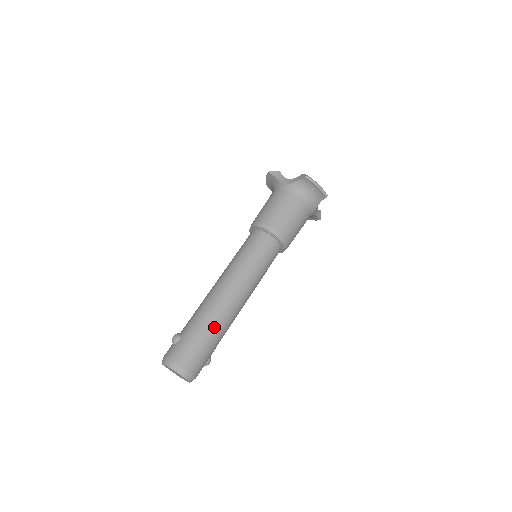
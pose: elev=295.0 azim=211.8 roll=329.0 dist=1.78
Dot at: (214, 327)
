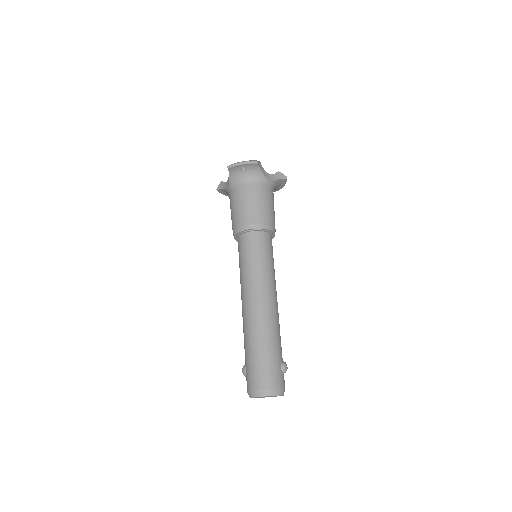
Dot at: (259, 339)
